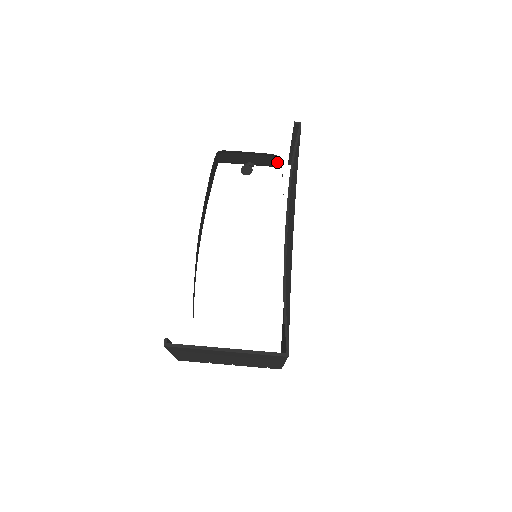
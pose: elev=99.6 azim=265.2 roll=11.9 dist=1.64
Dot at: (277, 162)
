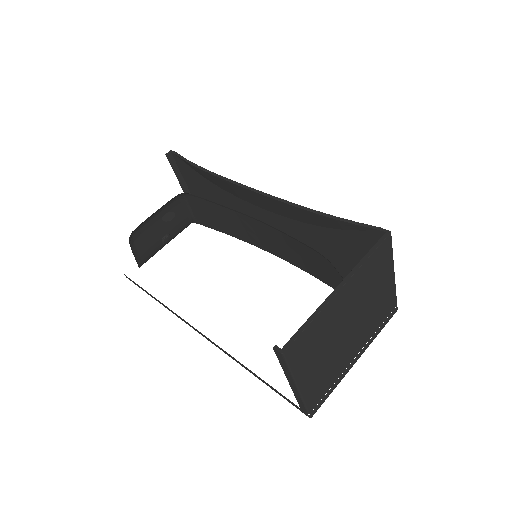
Dot at: (185, 212)
